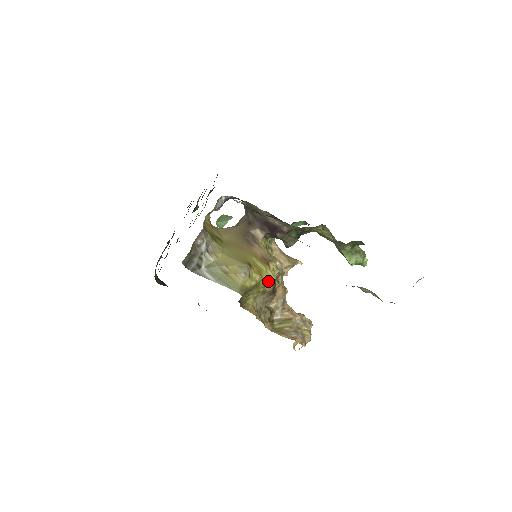
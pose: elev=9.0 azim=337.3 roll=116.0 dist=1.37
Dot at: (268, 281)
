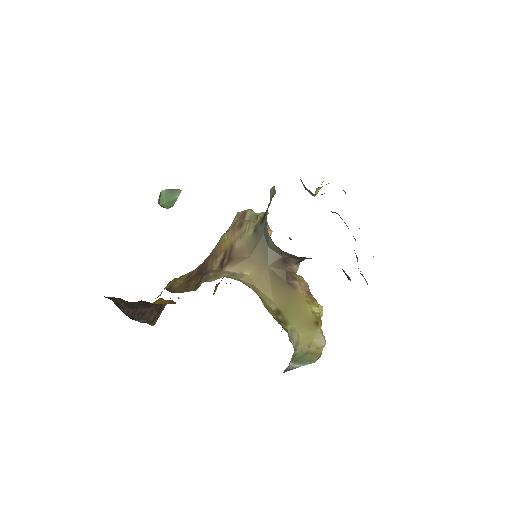
Dot at: (321, 316)
